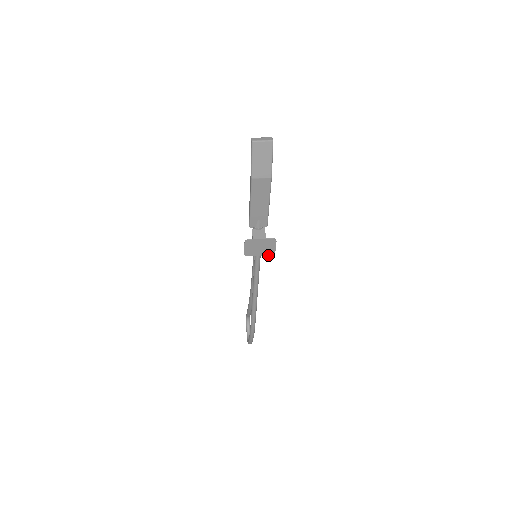
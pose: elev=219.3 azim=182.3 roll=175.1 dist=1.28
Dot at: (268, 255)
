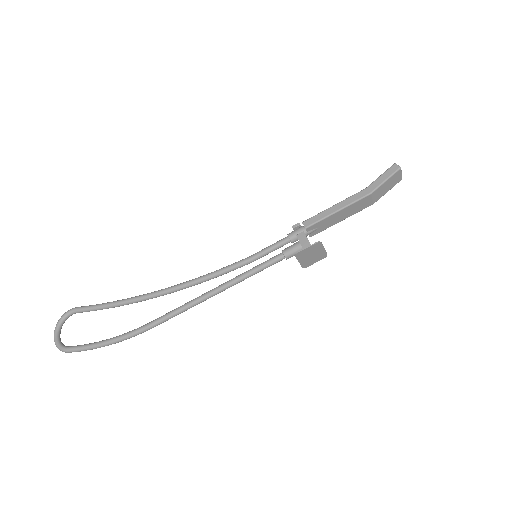
Dot at: (302, 266)
